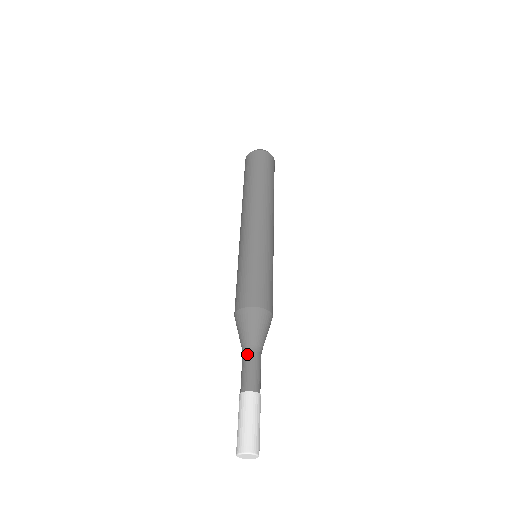
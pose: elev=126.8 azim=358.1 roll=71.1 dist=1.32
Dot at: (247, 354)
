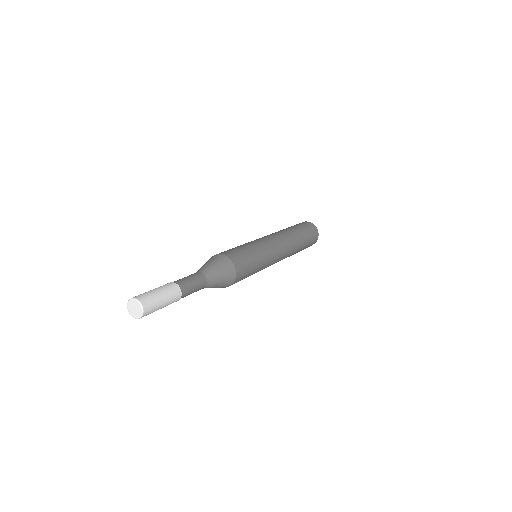
Dot at: occluded
